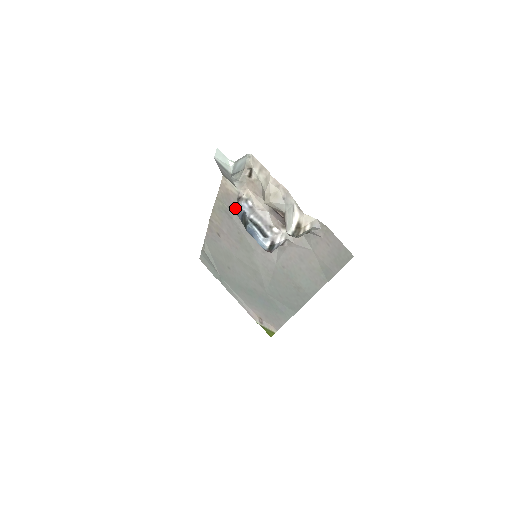
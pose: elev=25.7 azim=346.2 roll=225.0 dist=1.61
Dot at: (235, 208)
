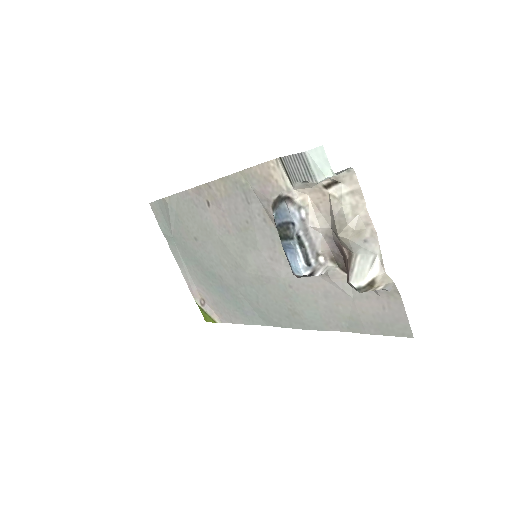
Dot at: (266, 199)
